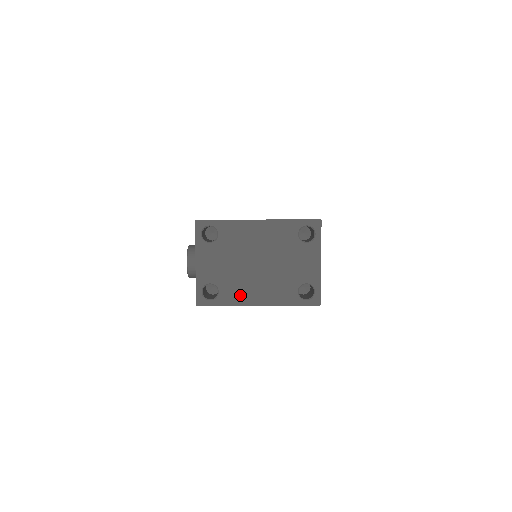
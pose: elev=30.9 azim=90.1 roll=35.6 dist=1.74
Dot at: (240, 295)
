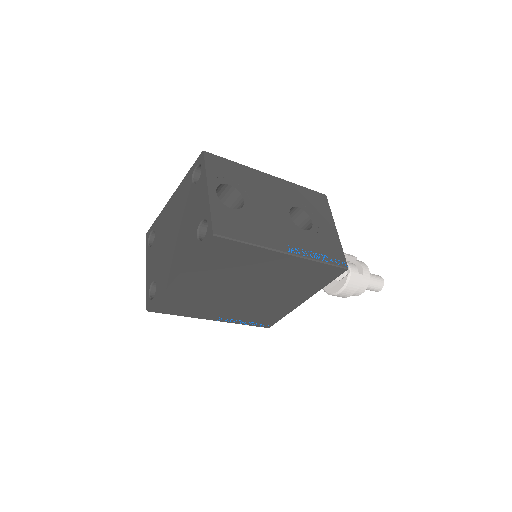
Dot at: (166, 277)
